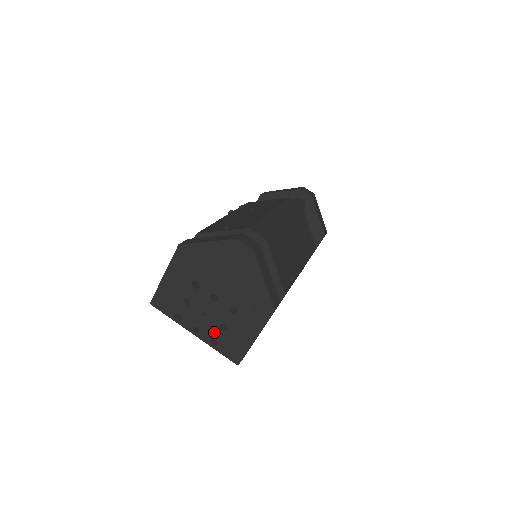
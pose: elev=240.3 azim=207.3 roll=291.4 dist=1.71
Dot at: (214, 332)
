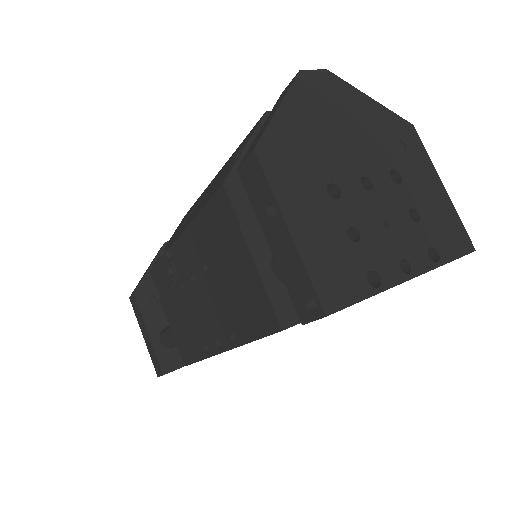
Dot at: (418, 238)
